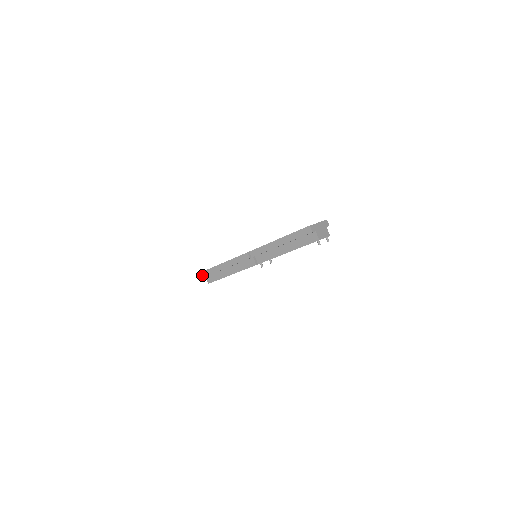
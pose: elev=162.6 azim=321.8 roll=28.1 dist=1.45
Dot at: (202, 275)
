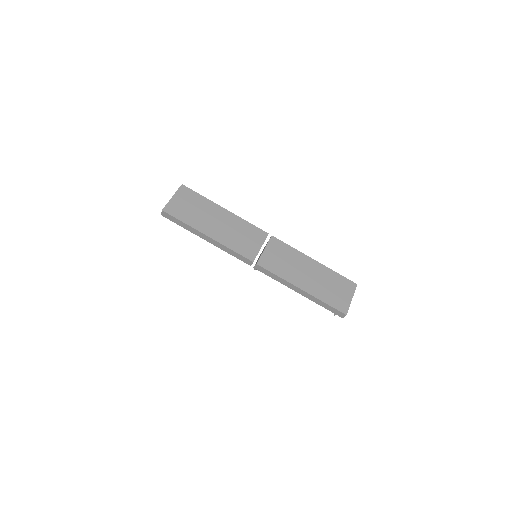
Dot at: (164, 214)
